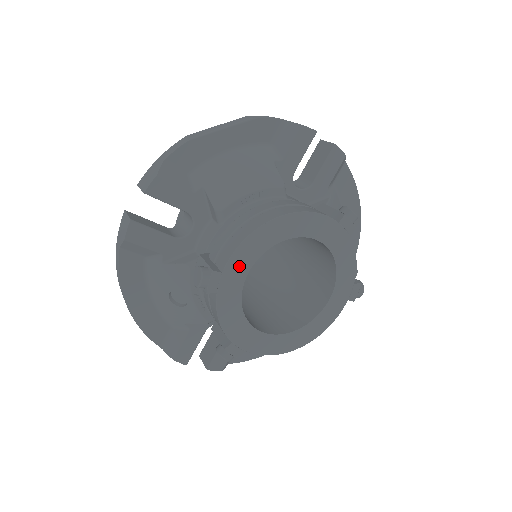
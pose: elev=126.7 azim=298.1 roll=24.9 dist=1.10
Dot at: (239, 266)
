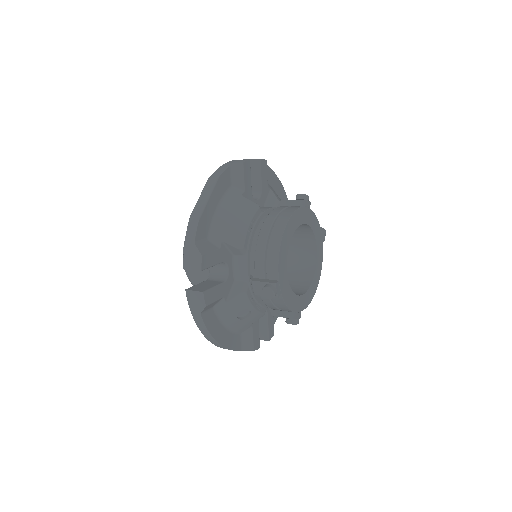
Dot at: (282, 270)
